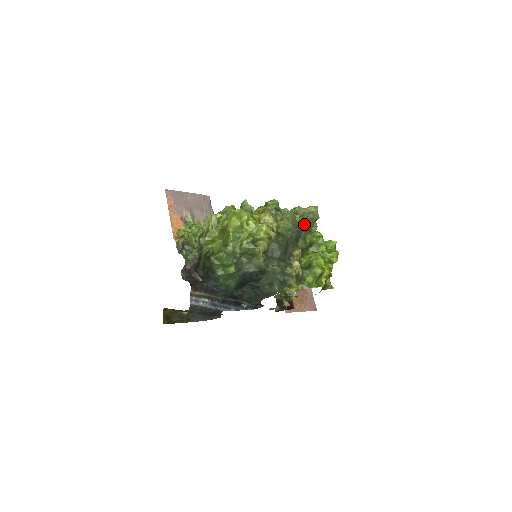
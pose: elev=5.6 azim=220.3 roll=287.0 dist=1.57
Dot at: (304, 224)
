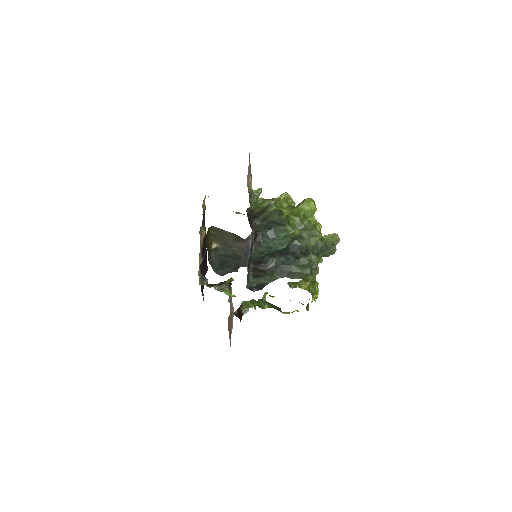
Dot at: (330, 248)
